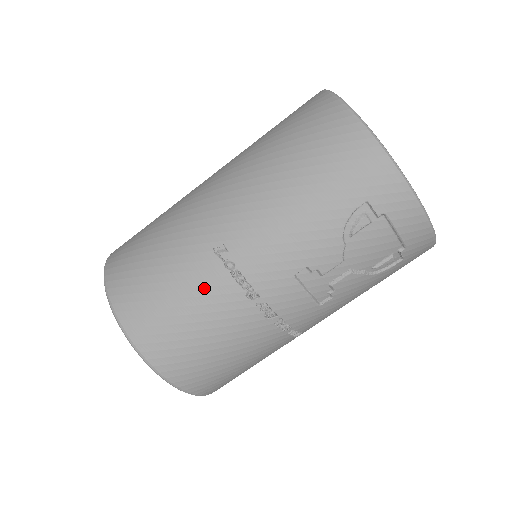
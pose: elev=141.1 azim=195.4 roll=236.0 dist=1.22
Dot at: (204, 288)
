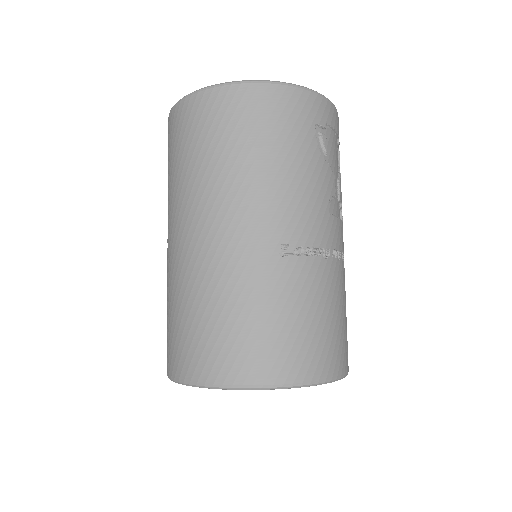
Dot at: (304, 285)
